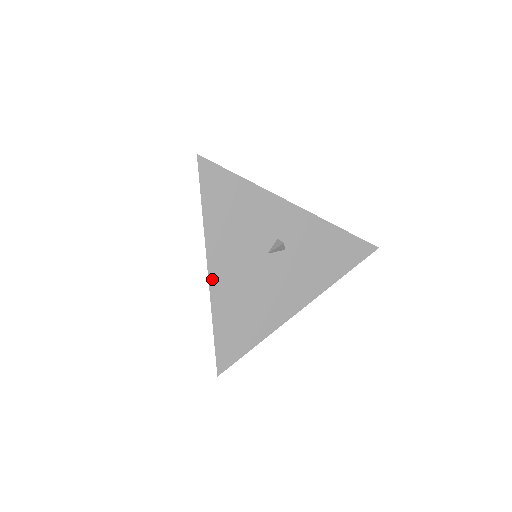
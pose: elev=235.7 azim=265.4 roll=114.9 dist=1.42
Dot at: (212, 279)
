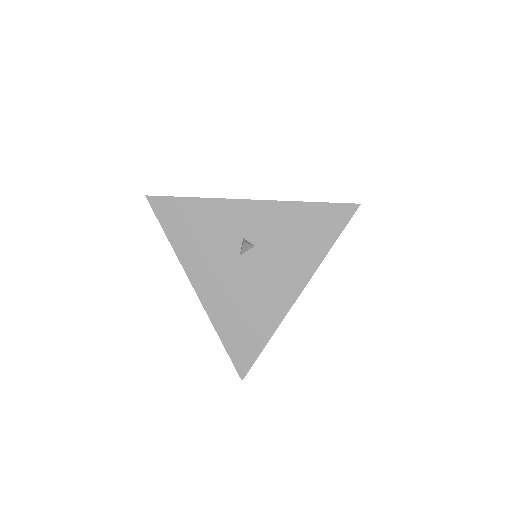
Dot at: (201, 295)
